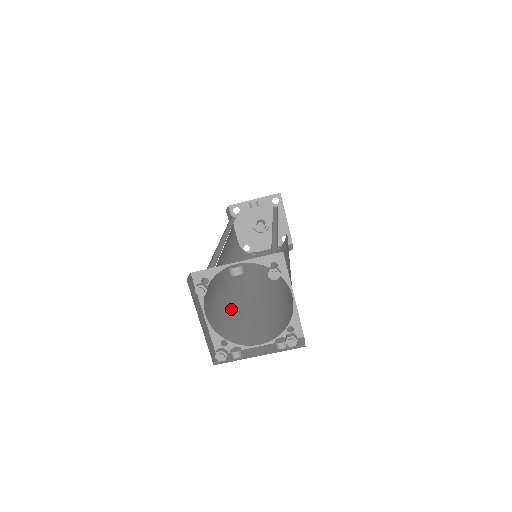
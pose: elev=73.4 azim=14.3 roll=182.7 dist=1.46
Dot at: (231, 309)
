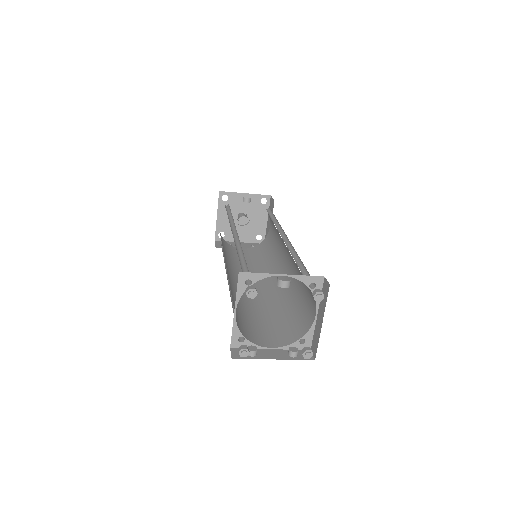
Dot at: (237, 304)
